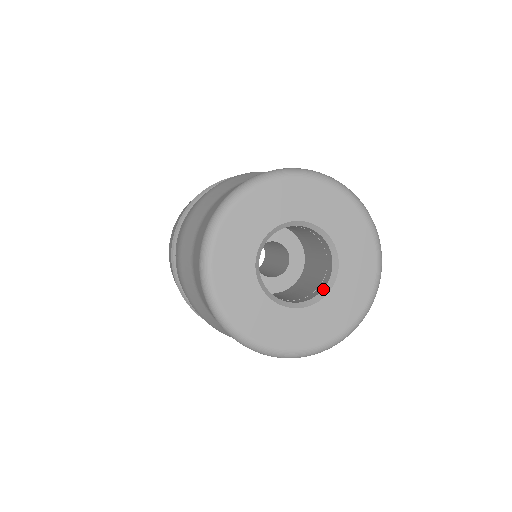
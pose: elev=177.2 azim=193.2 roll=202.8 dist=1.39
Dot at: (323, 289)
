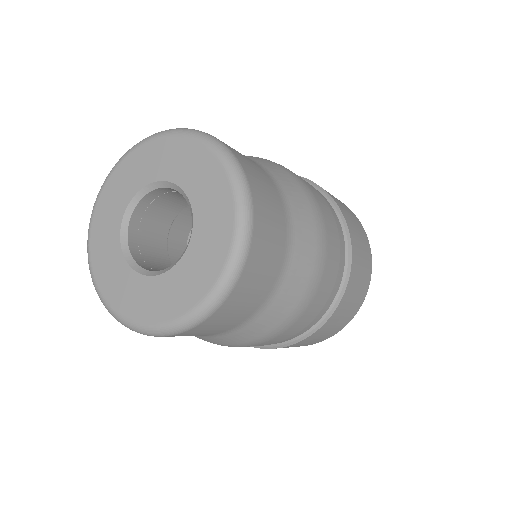
Dot at: (175, 262)
